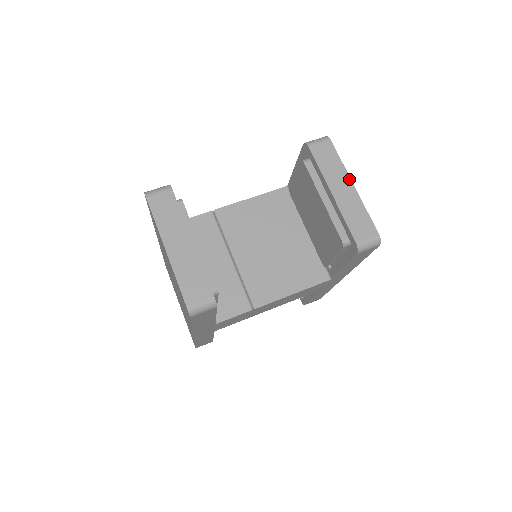
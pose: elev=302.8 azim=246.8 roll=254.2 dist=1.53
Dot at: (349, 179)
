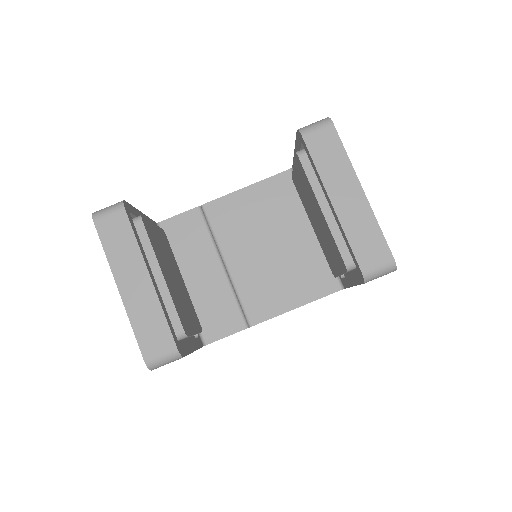
Dot at: (356, 180)
